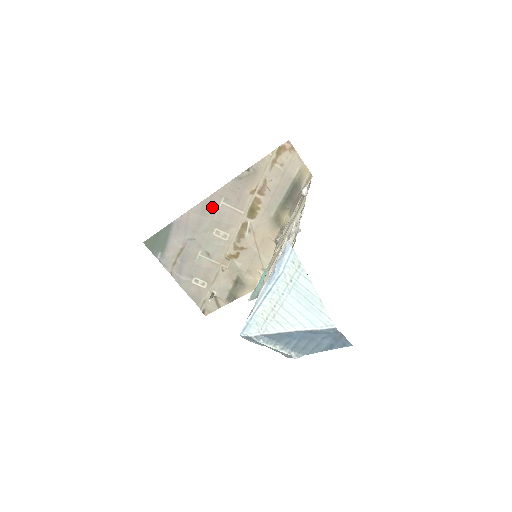
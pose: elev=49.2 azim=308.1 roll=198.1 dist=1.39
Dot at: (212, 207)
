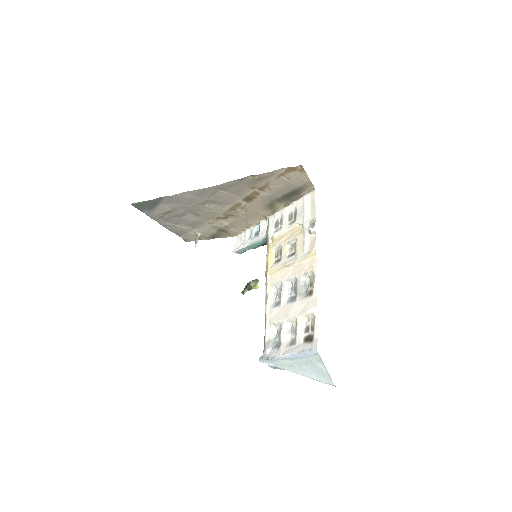
Dot at: (209, 193)
